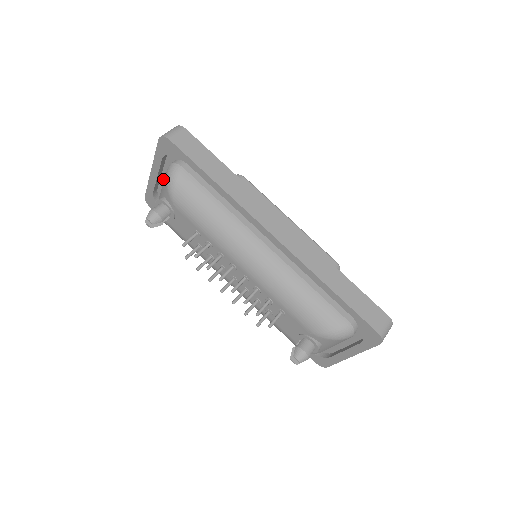
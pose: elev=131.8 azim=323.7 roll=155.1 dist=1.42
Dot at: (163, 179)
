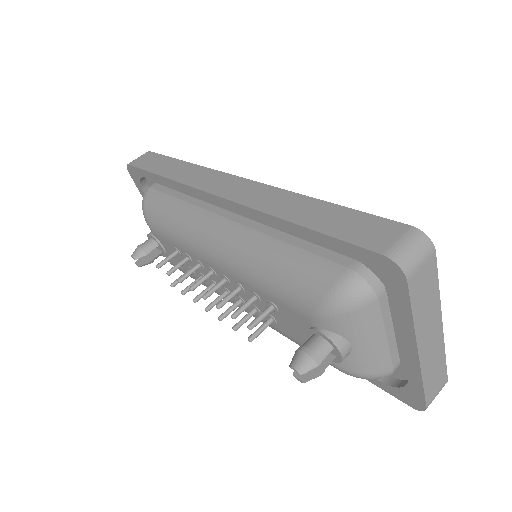
Dot at: occluded
